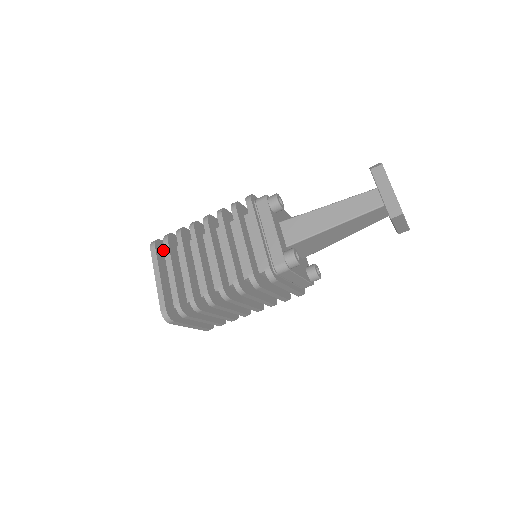
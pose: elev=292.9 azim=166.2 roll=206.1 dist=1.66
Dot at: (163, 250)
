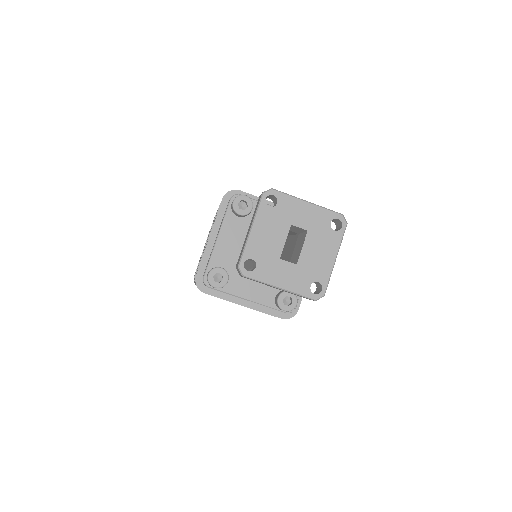
Dot at: occluded
